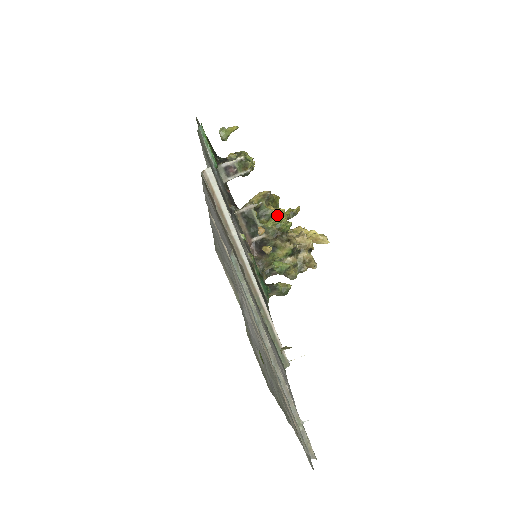
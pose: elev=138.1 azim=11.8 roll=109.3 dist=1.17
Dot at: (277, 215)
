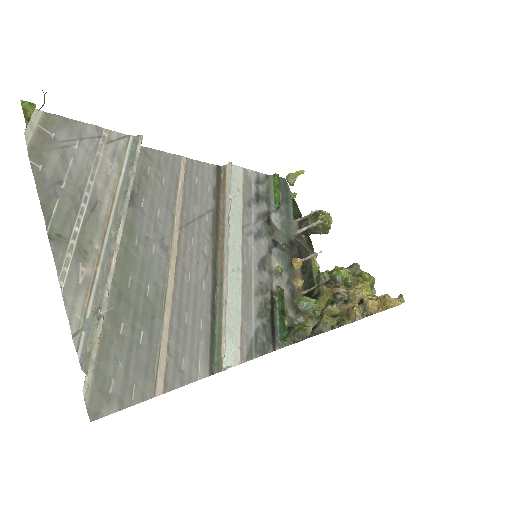
Dot at: (353, 283)
